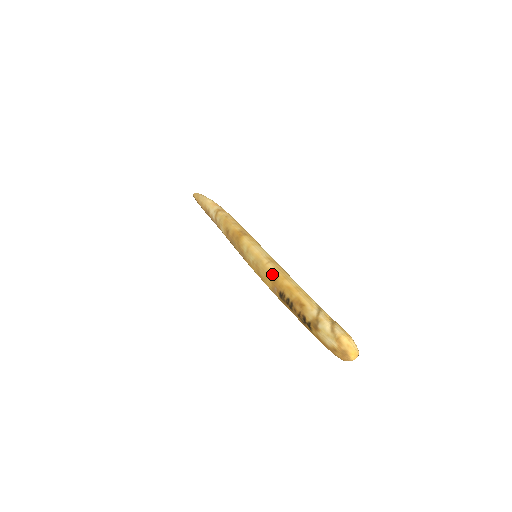
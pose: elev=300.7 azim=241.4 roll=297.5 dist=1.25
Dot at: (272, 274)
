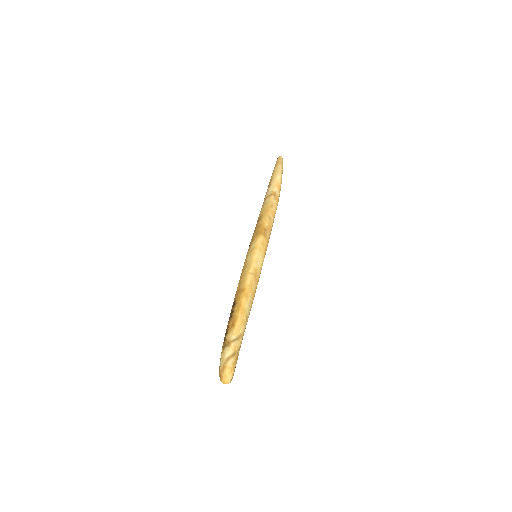
Dot at: (244, 284)
